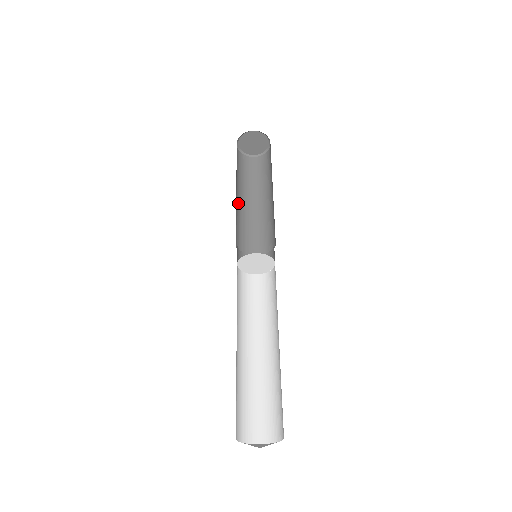
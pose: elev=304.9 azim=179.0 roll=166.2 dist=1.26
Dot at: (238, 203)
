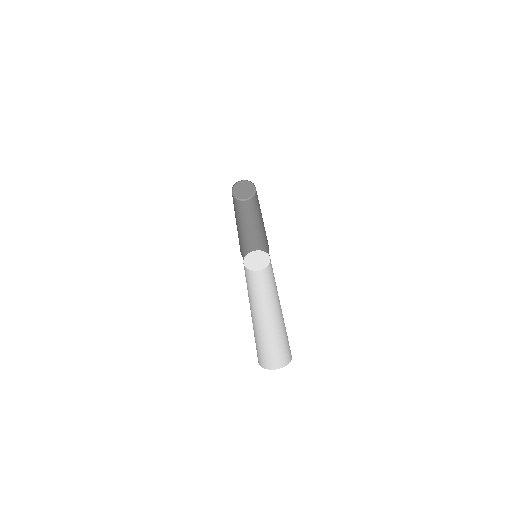
Dot at: (241, 230)
